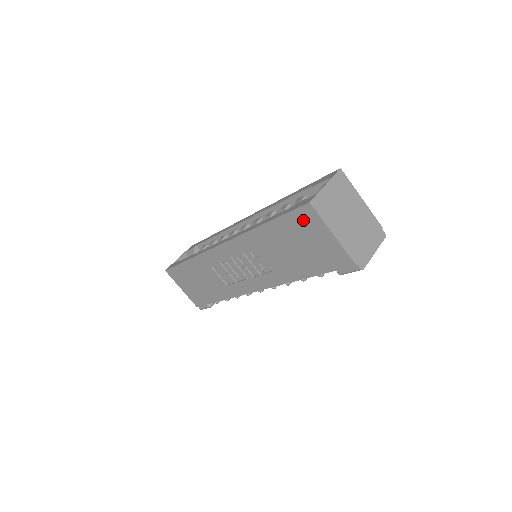
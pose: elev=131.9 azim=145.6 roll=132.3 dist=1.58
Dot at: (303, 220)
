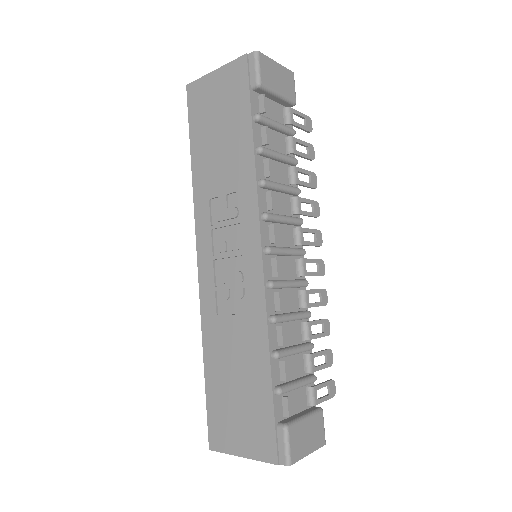
Dot at: (197, 102)
